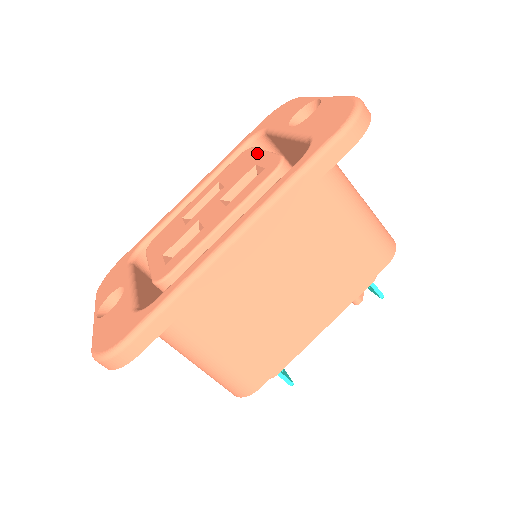
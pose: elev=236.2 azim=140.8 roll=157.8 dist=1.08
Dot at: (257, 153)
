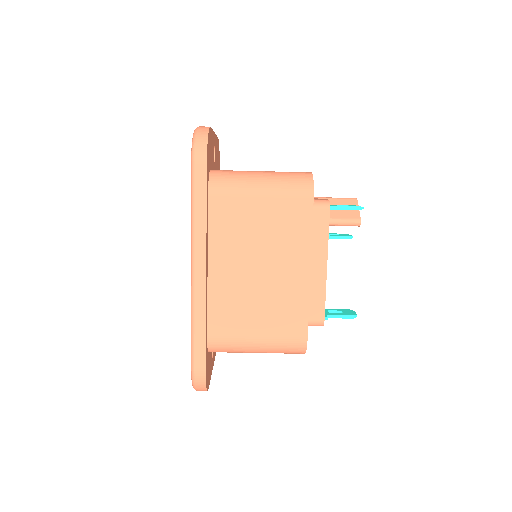
Dot at: occluded
